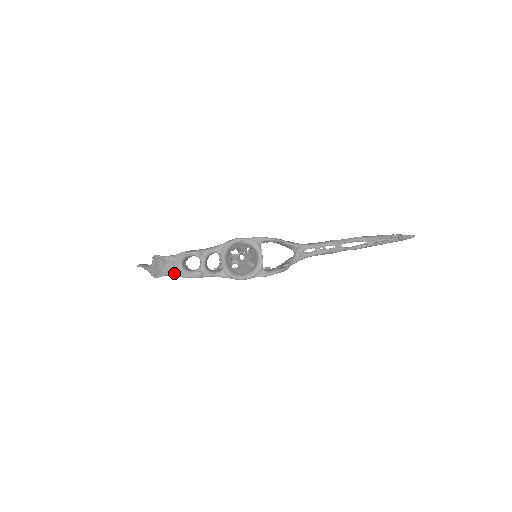
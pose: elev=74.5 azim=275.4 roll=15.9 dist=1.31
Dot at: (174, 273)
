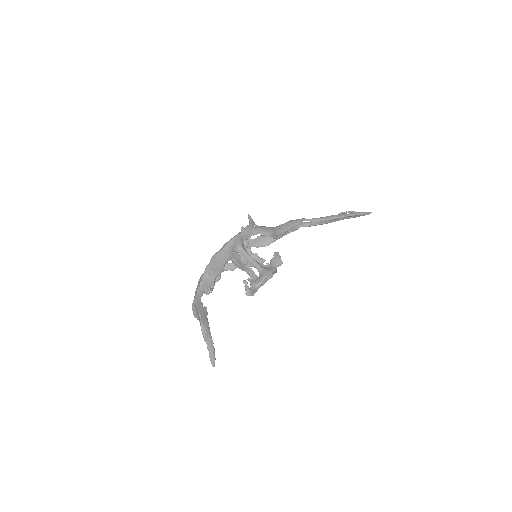
Dot at: (200, 284)
